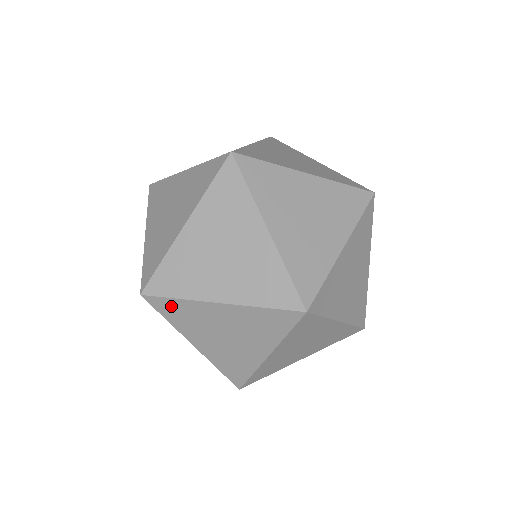
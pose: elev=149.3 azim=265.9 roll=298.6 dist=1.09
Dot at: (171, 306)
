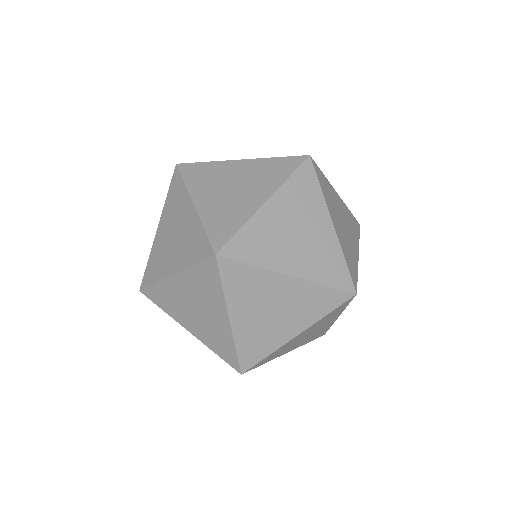
Dot at: (156, 293)
